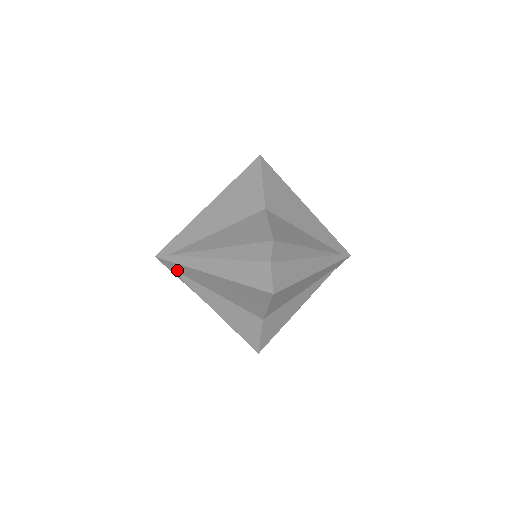
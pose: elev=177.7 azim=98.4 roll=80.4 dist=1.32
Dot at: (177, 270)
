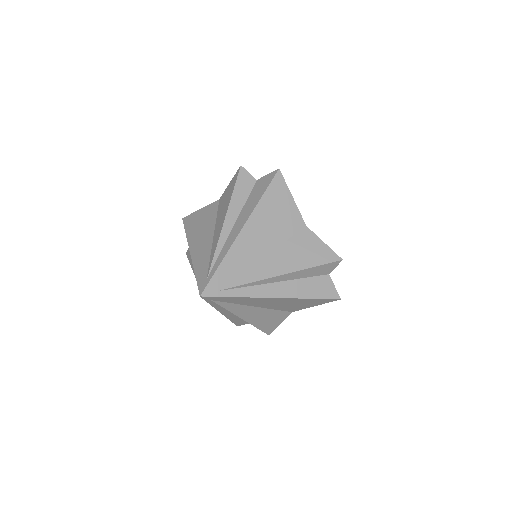
Dot at: (222, 301)
